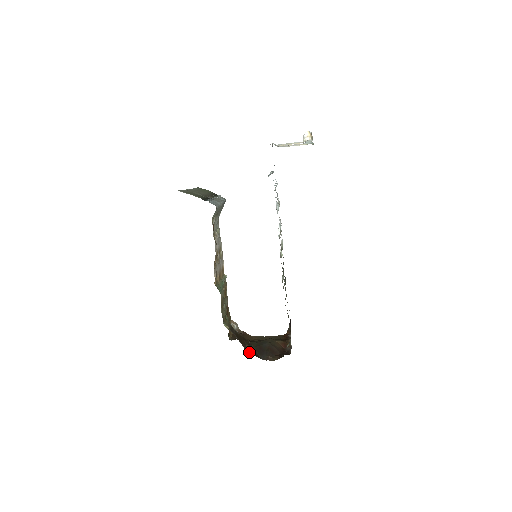
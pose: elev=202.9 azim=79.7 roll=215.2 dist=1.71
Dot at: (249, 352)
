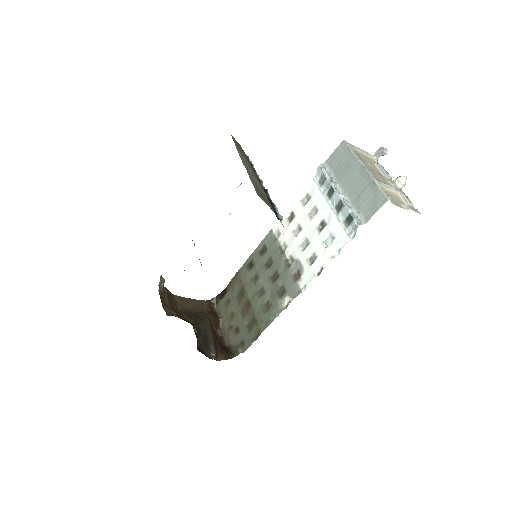
Dot at: (199, 350)
